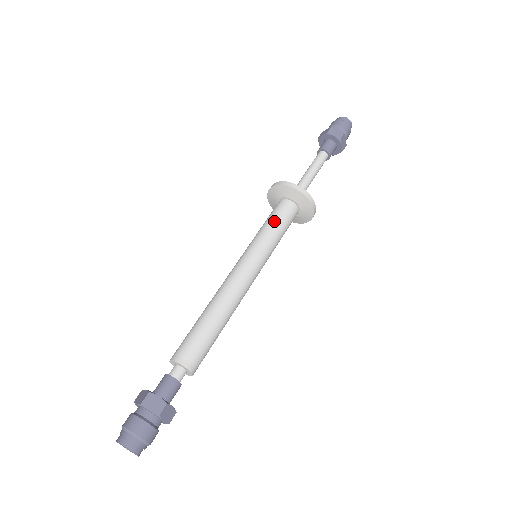
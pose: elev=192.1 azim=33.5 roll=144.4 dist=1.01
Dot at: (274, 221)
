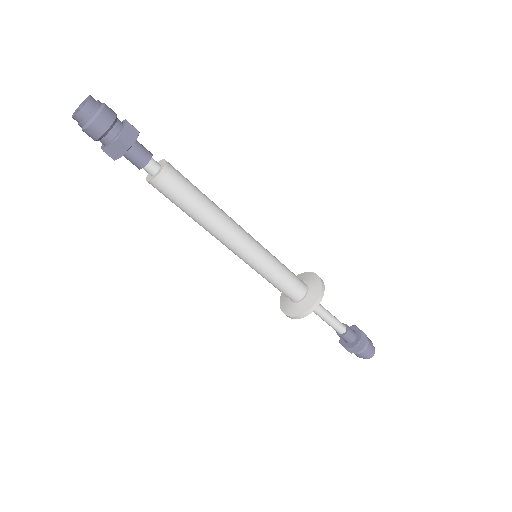
Dot at: (286, 267)
